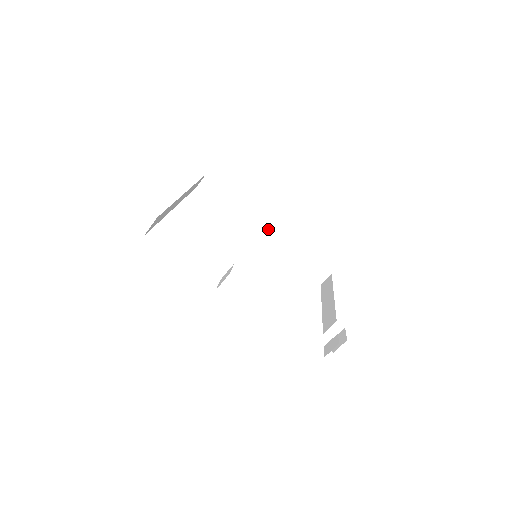
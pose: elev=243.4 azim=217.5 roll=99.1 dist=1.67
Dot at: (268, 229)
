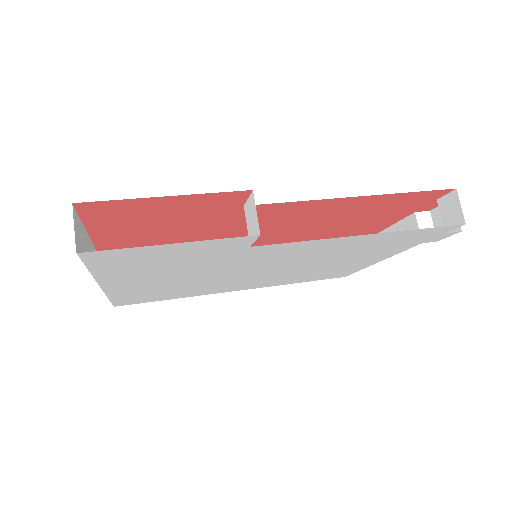
Dot at: occluded
